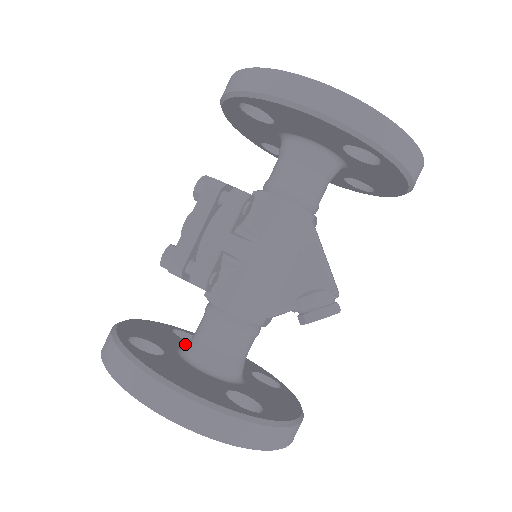
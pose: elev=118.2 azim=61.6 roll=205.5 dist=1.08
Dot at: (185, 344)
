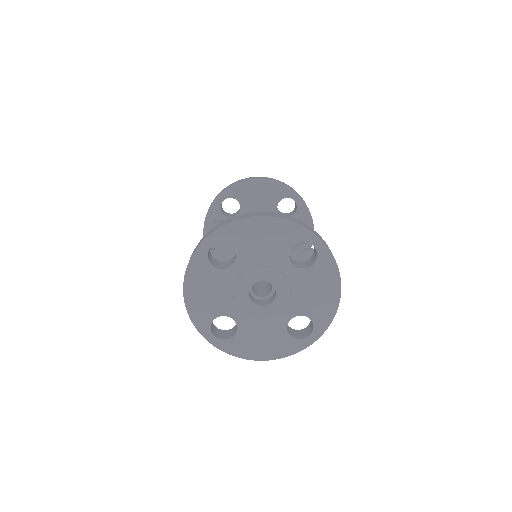
Dot at: occluded
